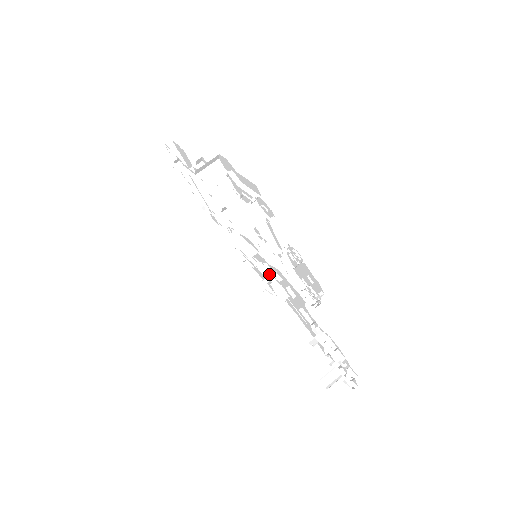
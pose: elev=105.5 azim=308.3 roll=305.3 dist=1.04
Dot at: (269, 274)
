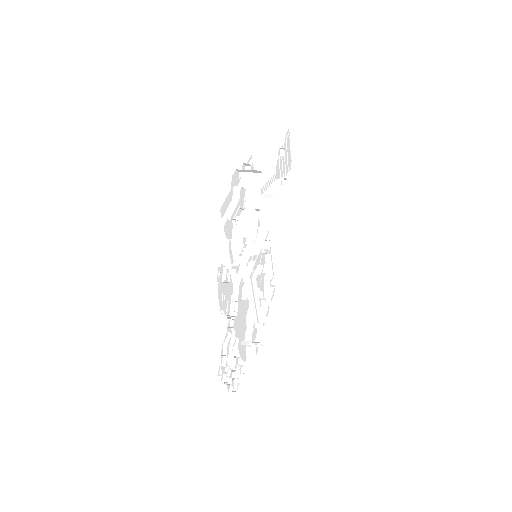
Dot at: (244, 274)
